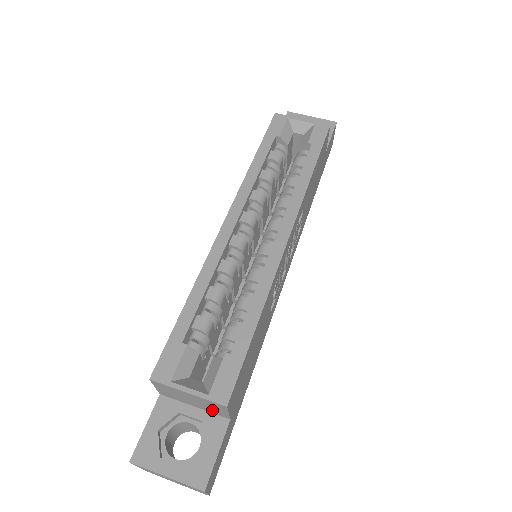
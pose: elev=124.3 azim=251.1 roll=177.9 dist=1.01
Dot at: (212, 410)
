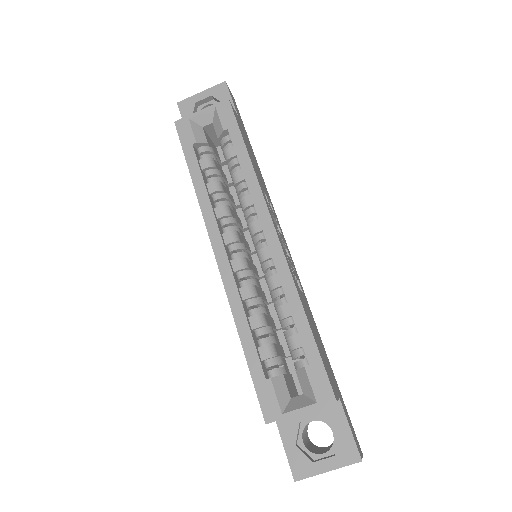
Dot at: occluded
